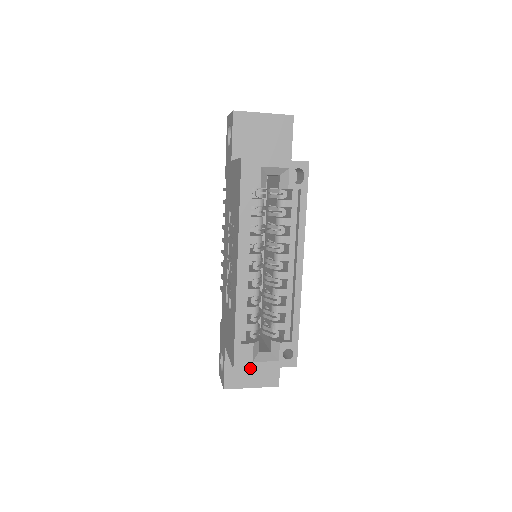
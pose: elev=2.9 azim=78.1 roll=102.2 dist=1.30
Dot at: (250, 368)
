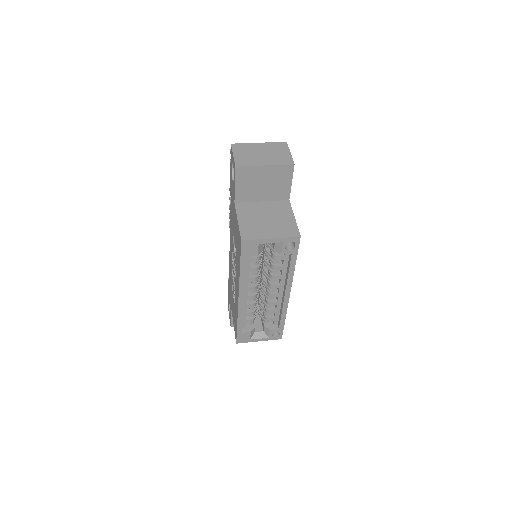
Dot at: occluded
